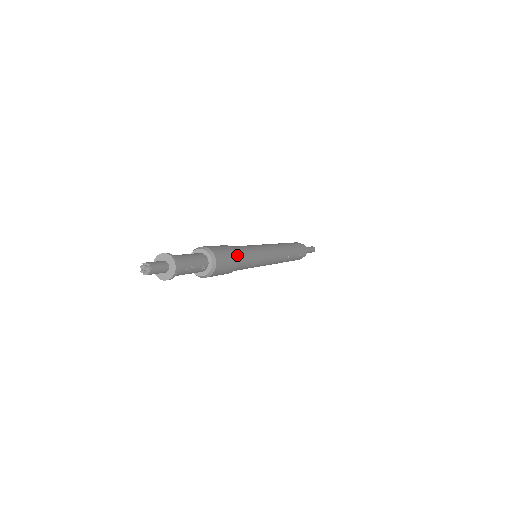
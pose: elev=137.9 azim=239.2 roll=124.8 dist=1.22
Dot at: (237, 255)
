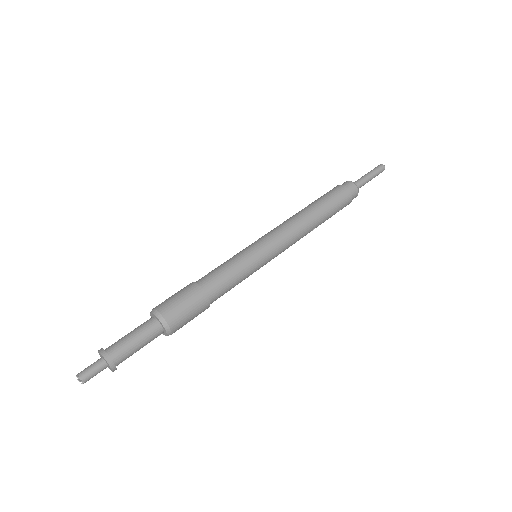
Dot at: (208, 301)
